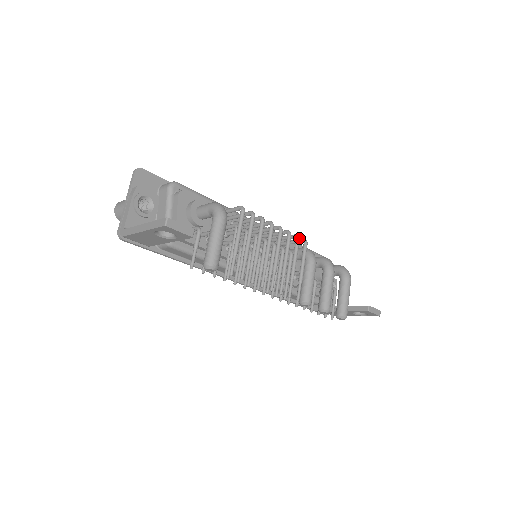
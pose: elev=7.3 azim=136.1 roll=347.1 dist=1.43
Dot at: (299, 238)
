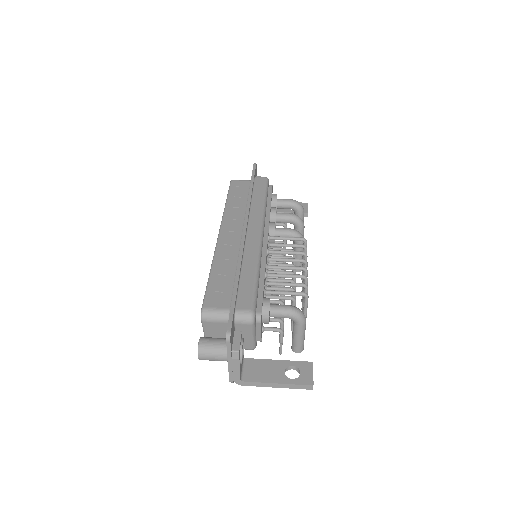
Dot at: occluded
